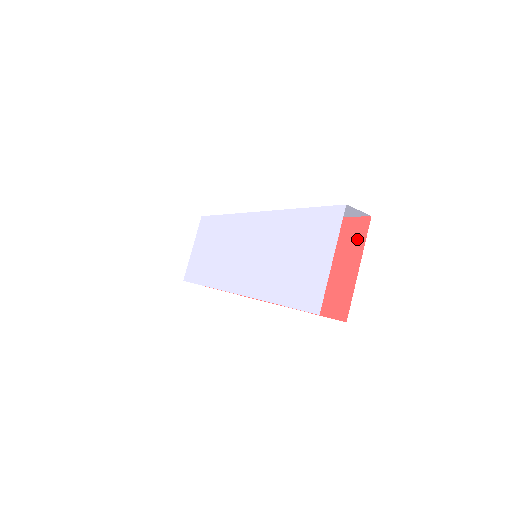
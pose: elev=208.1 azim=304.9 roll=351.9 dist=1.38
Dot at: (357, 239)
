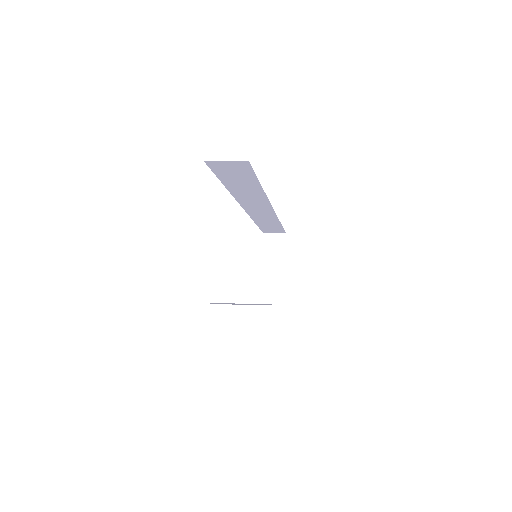
Dot at: occluded
